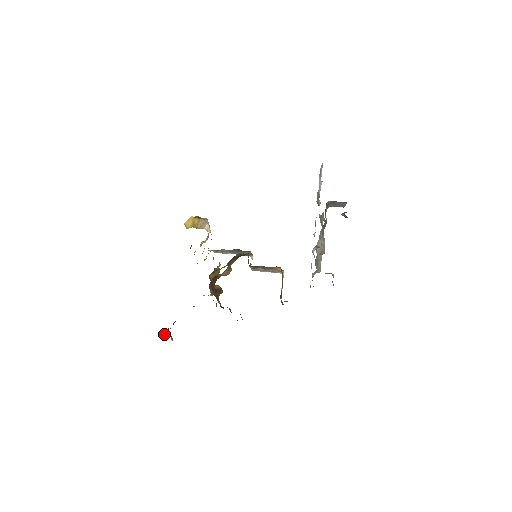
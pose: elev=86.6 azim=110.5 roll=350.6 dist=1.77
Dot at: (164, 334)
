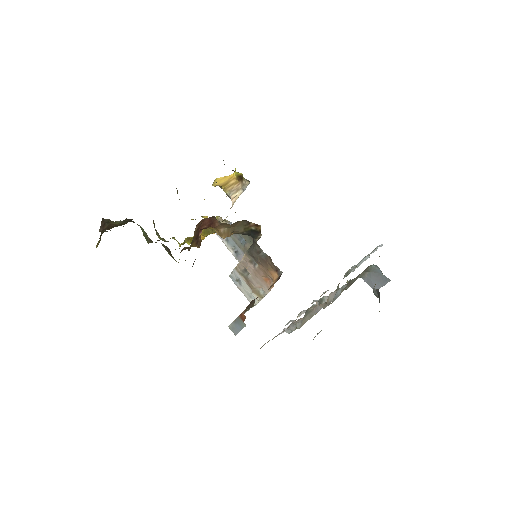
Dot at: (103, 223)
